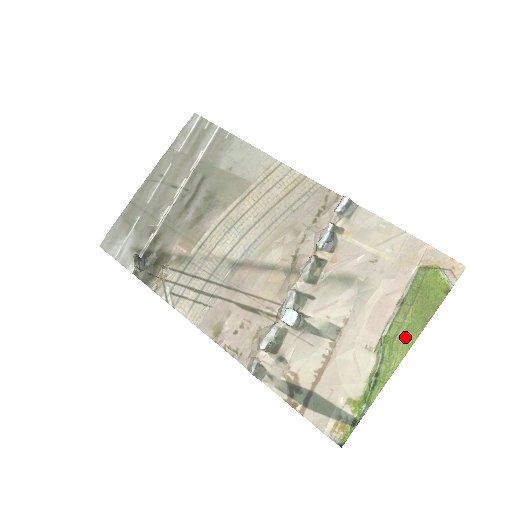
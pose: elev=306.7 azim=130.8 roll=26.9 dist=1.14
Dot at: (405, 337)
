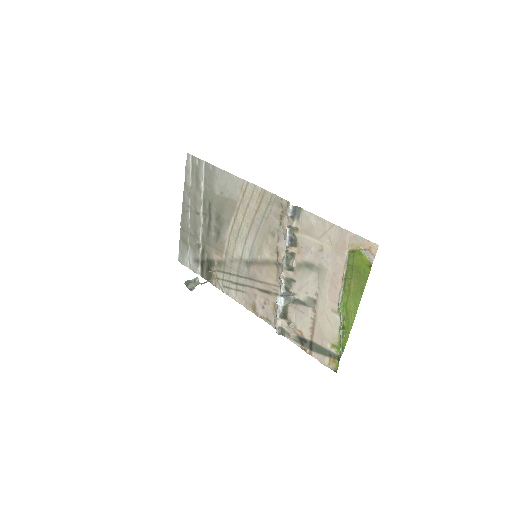
Dot at: (353, 302)
